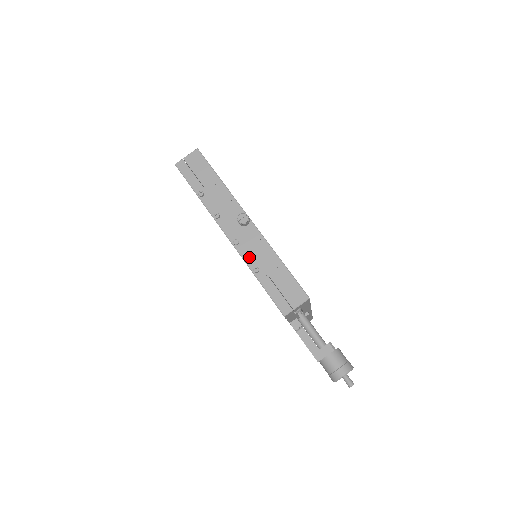
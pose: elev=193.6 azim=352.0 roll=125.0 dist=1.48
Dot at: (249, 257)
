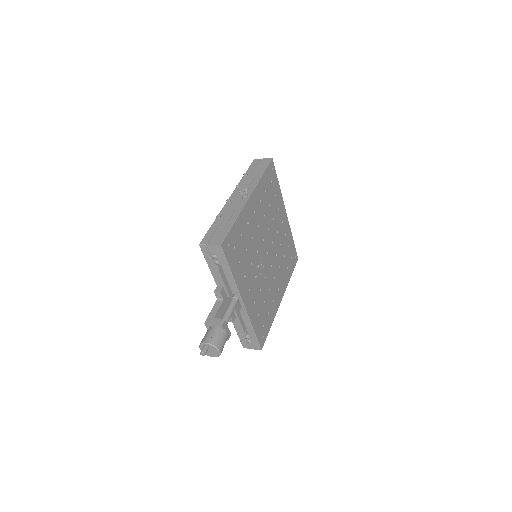
Dot at: (224, 211)
